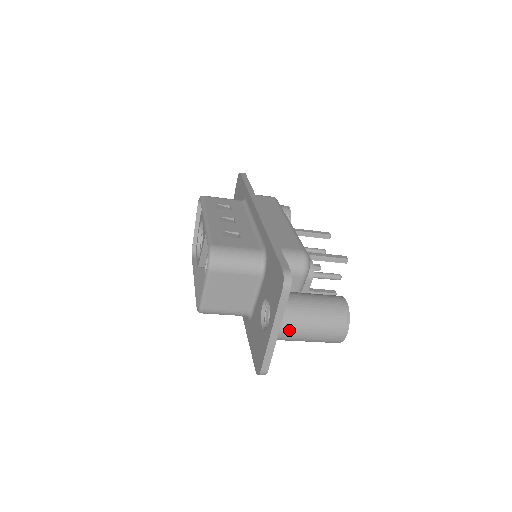
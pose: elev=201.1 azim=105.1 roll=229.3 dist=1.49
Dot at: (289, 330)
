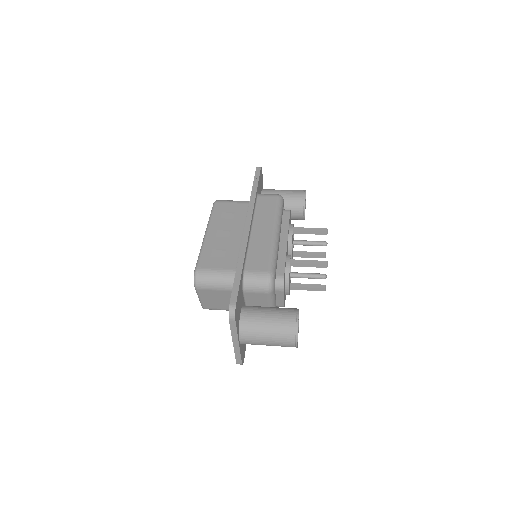
Dot at: (248, 341)
